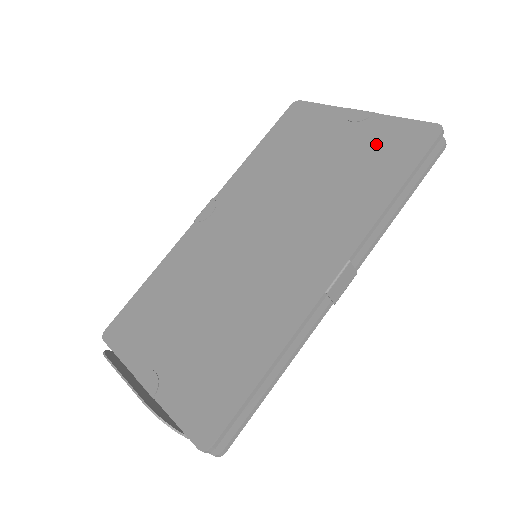
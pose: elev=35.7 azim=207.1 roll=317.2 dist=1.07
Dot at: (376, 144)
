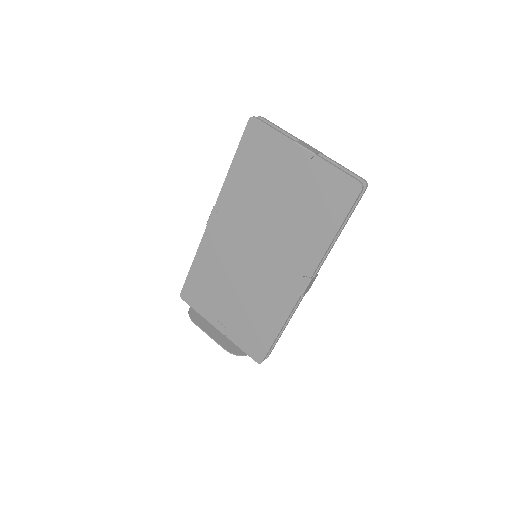
Dot at: (319, 189)
